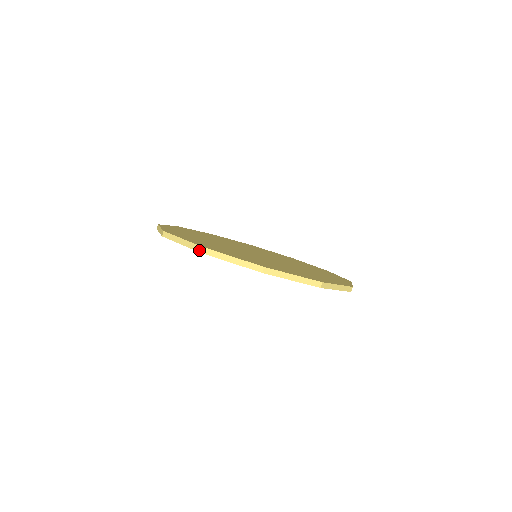
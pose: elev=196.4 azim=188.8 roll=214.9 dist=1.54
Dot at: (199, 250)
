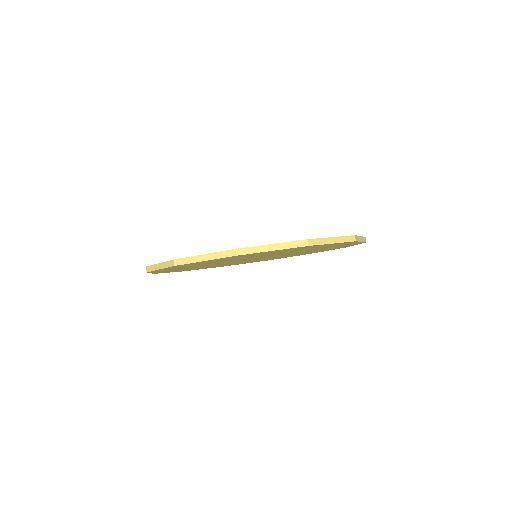
Dot at: occluded
